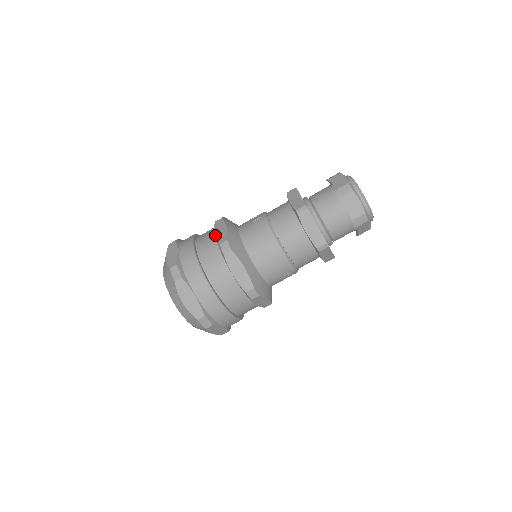
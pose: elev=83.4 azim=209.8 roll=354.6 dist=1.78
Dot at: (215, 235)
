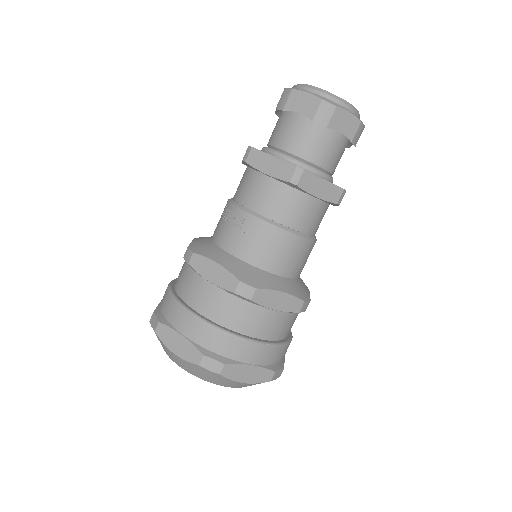
Dot at: (212, 283)
